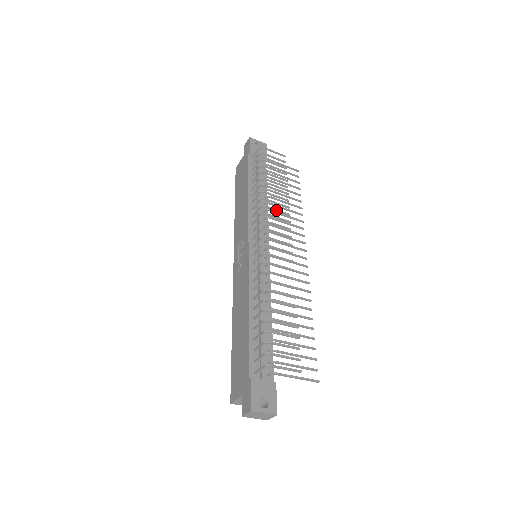
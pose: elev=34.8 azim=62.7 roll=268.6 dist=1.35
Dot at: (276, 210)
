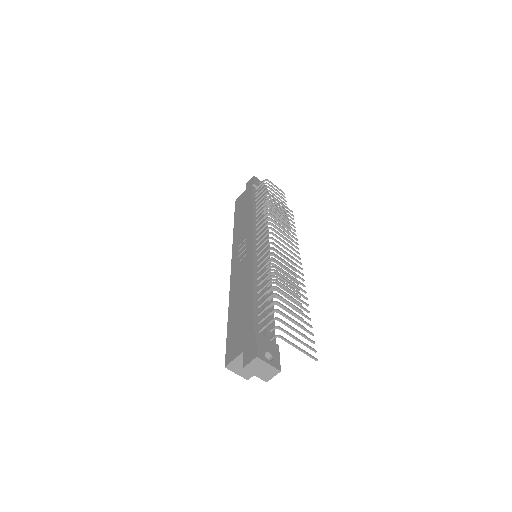
Dot at: (280, 221)
